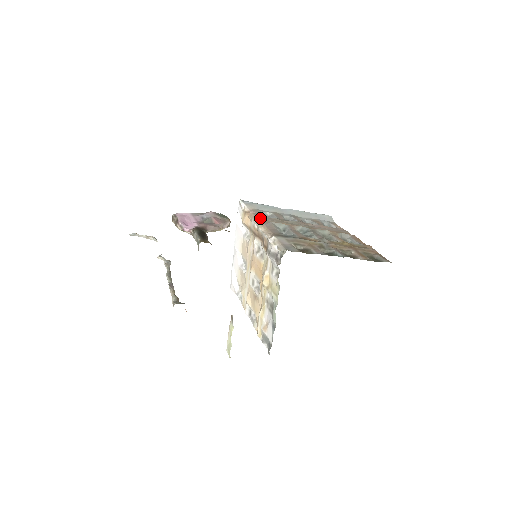
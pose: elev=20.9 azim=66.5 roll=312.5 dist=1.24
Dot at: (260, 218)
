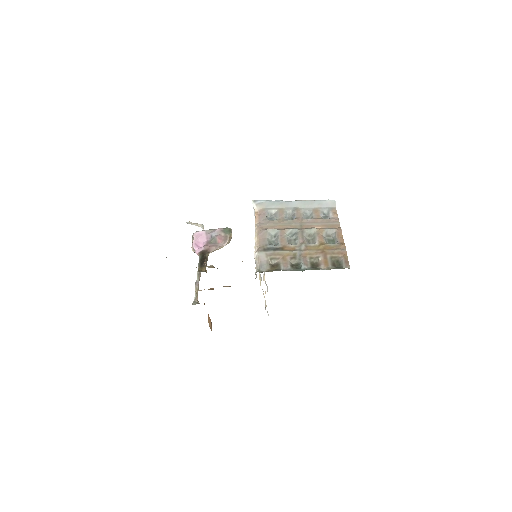
Dot at: (261, 223)
